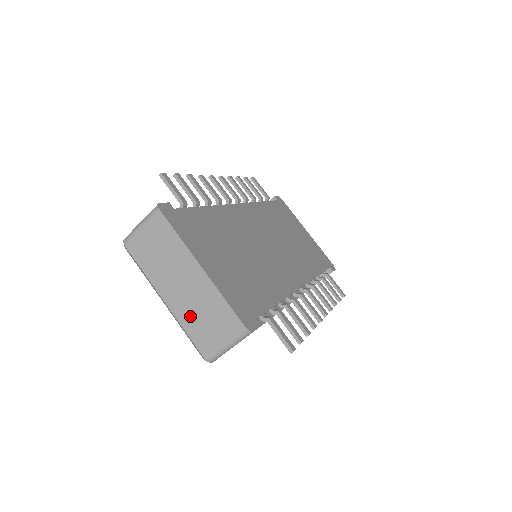
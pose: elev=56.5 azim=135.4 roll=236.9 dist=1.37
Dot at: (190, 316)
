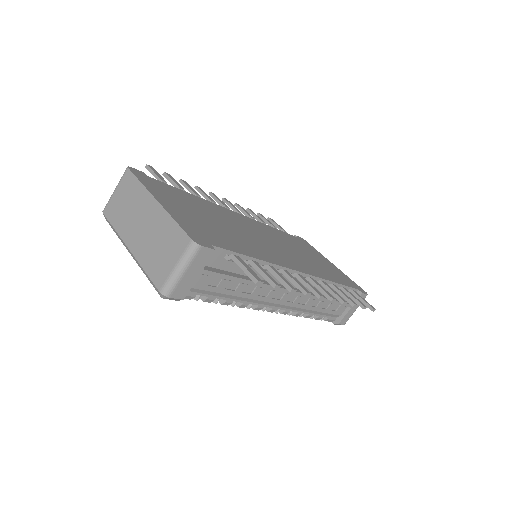
Dot at: (148, 252)
